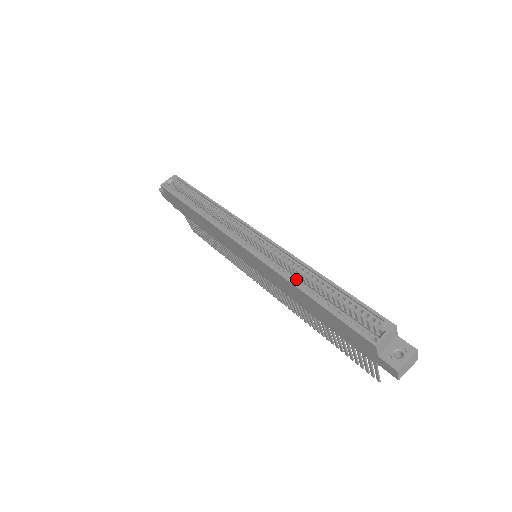
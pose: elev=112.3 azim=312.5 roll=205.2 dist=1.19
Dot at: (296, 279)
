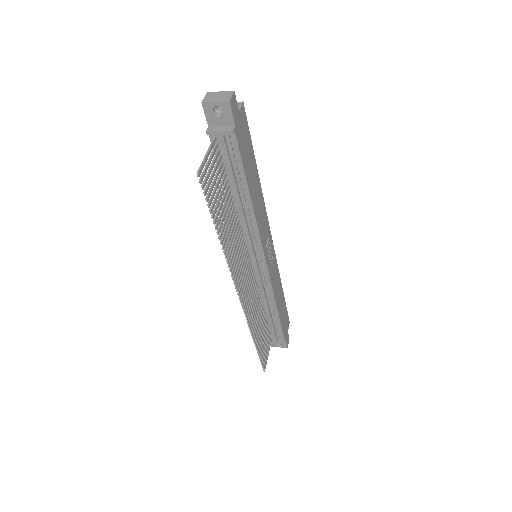
Dot at: occluded
